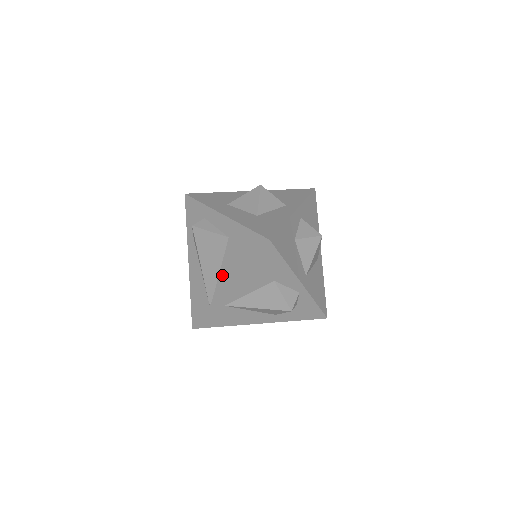
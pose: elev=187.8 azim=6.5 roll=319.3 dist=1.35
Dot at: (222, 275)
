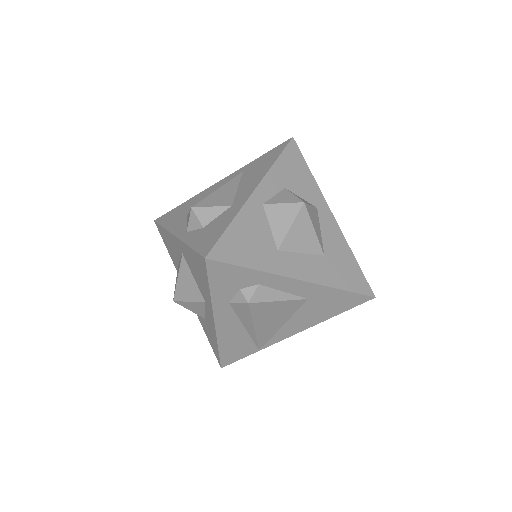
Dot at: (288, 327)
